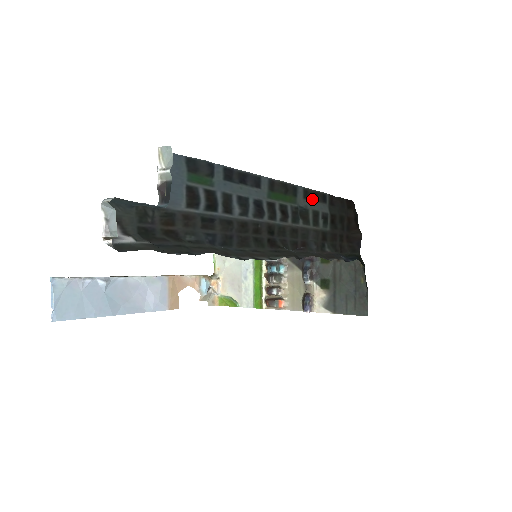
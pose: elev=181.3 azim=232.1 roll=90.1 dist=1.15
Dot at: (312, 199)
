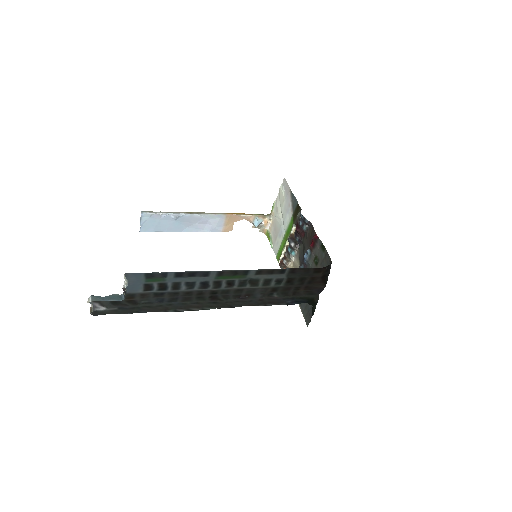
Dot at: (266, 274)
